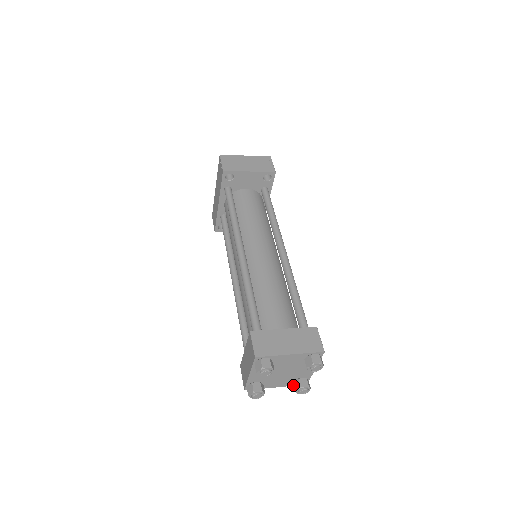
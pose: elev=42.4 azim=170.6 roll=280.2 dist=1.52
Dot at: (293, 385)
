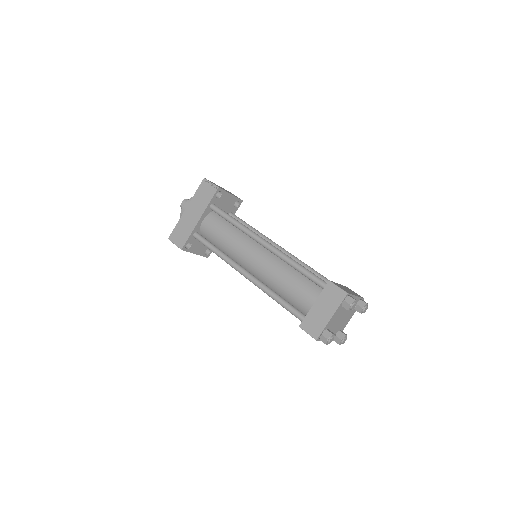
Dot at: (337, 336)
